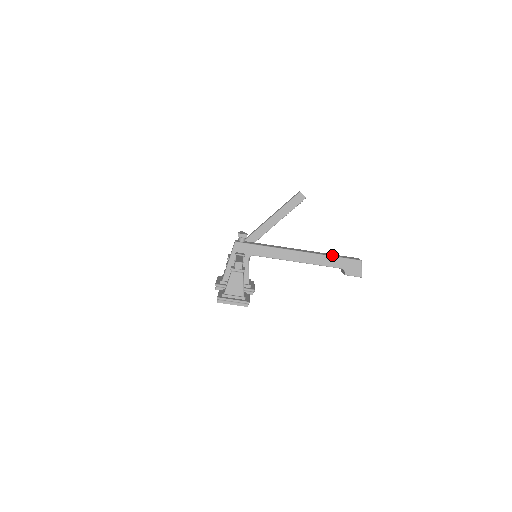
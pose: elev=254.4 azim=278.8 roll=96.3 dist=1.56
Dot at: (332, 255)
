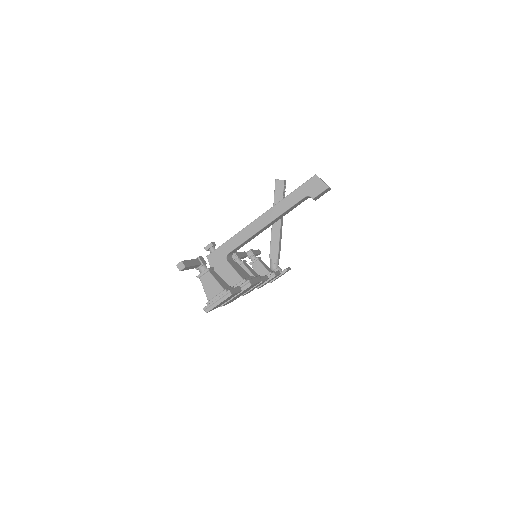
Dot at: (289, 194)
